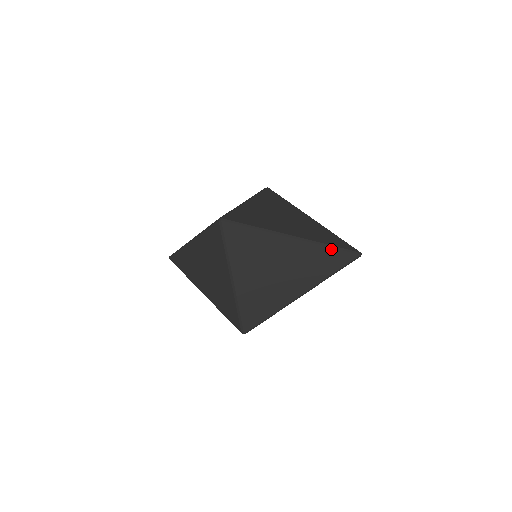
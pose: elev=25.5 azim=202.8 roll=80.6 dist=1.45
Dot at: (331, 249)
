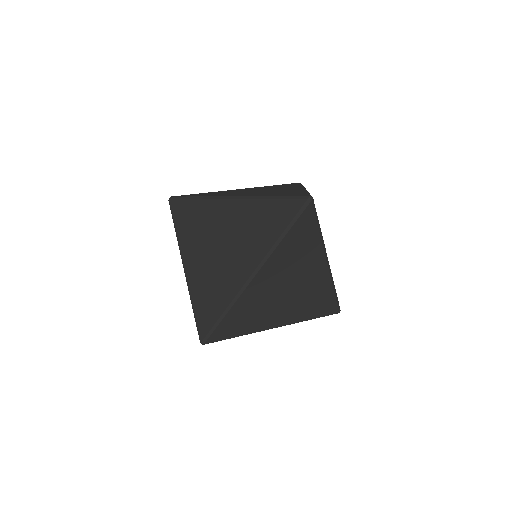
Dot at: (270, 201)
